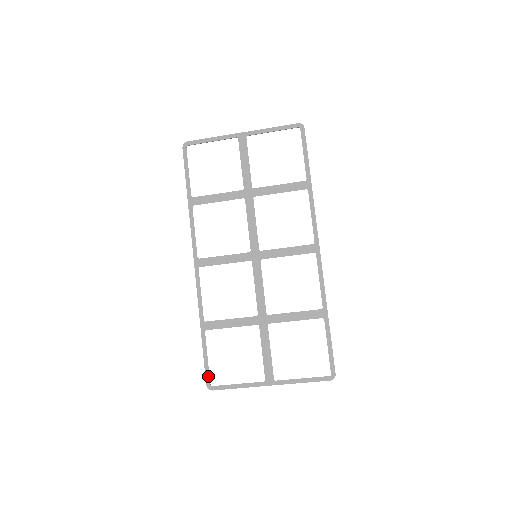
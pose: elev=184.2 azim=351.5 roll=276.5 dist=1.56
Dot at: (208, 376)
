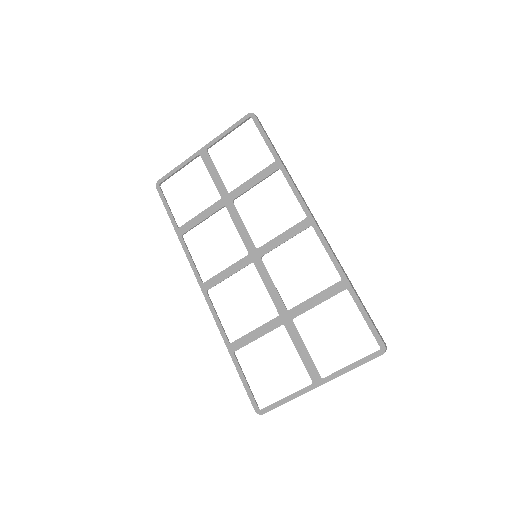
Dot at: (253, 400)
